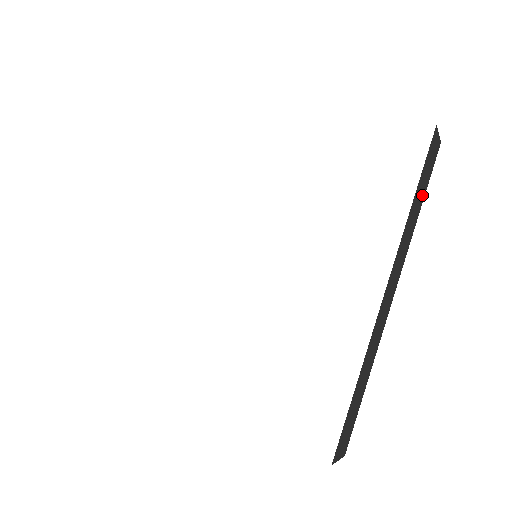
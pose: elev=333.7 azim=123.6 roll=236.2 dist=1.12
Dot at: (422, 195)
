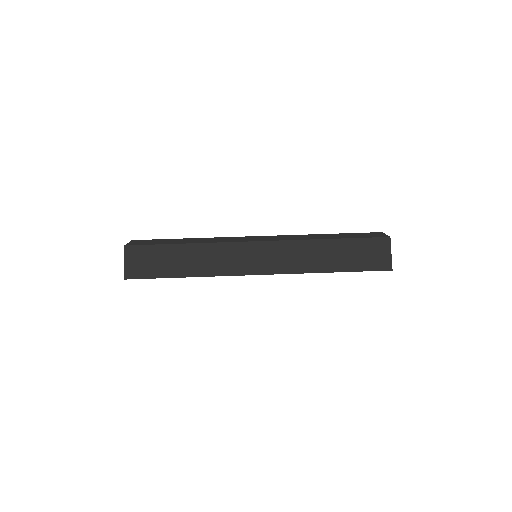
Dot at: occluded
